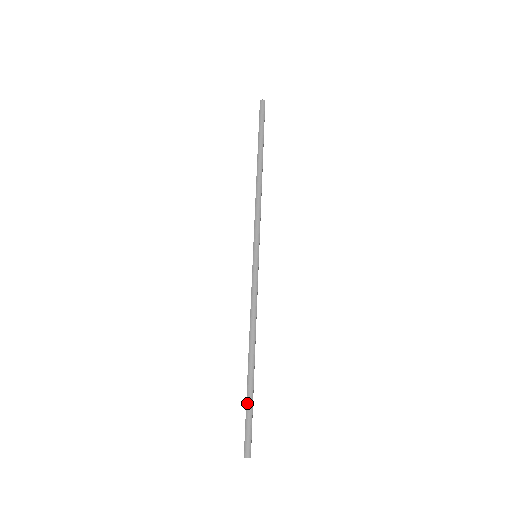
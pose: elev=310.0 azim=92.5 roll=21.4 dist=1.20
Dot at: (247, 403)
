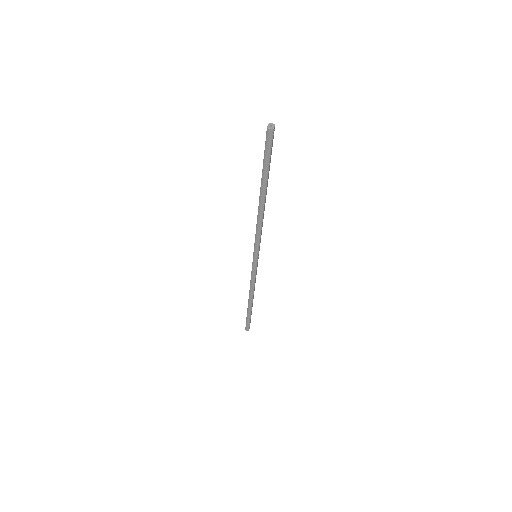
Dot at: (247, 316)
